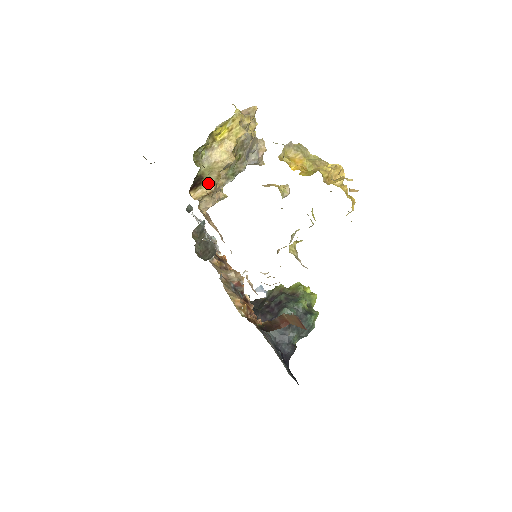
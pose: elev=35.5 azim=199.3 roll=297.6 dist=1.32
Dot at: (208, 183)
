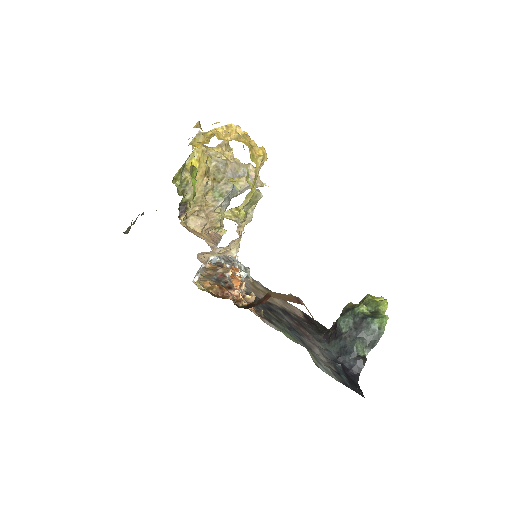
Dot at: (194, 207)
